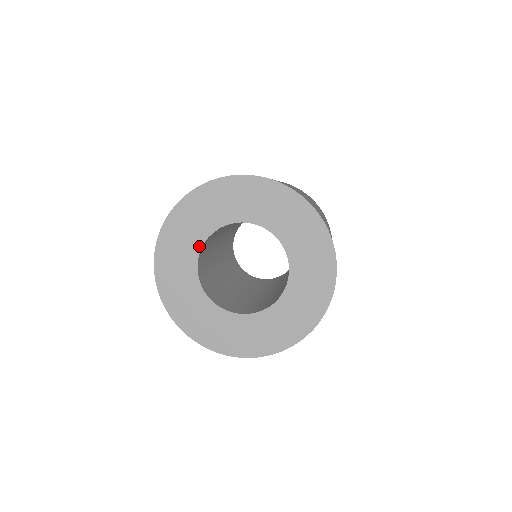
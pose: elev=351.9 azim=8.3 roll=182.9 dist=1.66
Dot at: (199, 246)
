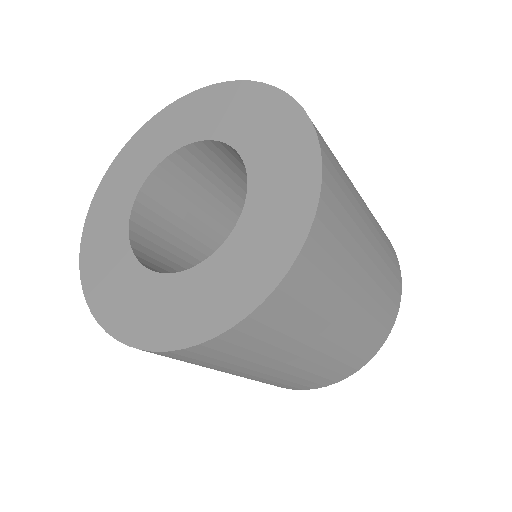
Dot at: (177, 146)
